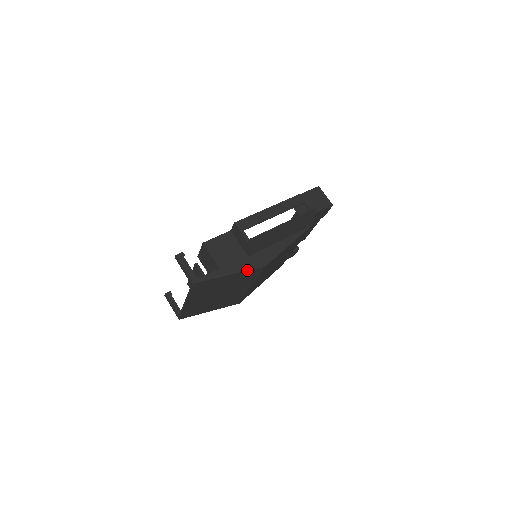
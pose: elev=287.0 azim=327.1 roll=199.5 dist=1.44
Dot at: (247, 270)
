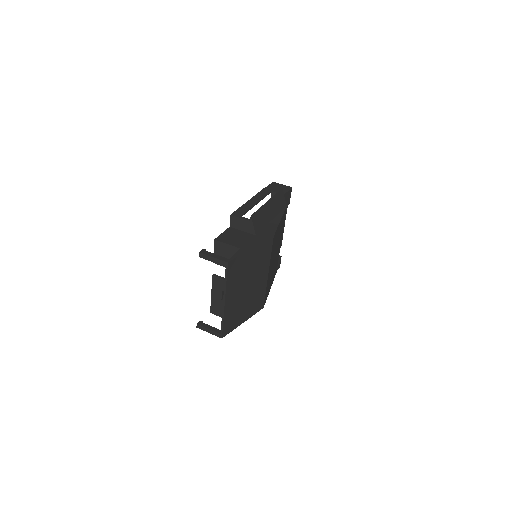
Dot at: (262, 242)
